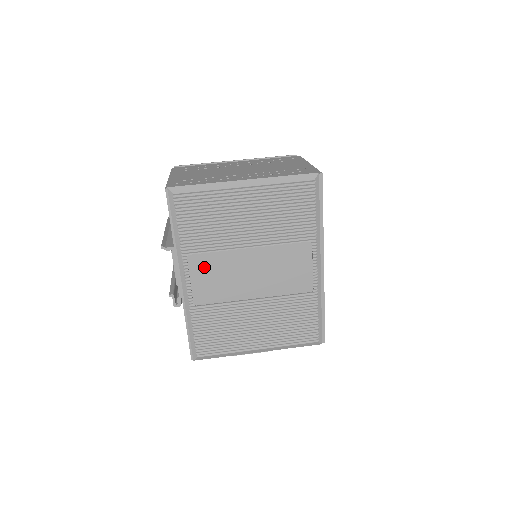
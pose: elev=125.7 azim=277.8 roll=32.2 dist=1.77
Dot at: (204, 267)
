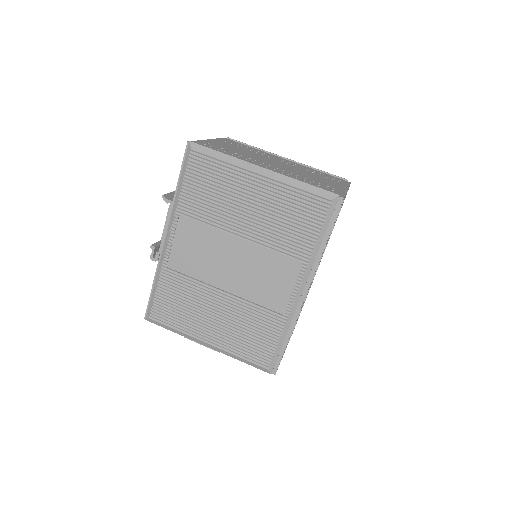
Dot at: (191, 234)
